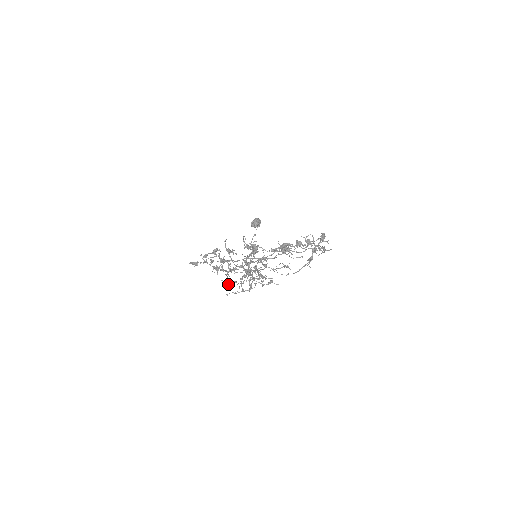
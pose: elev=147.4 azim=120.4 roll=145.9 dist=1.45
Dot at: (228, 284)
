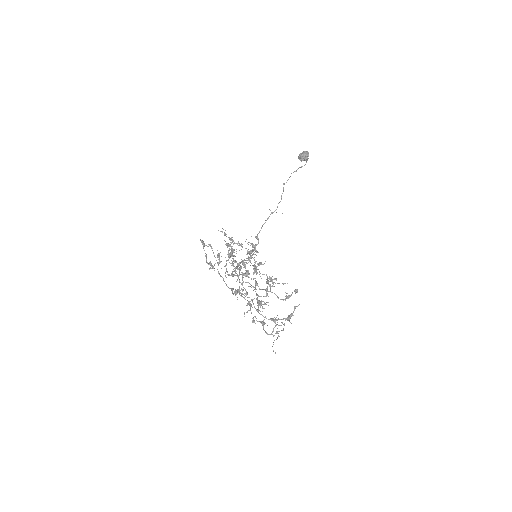
Dot at: occluded
